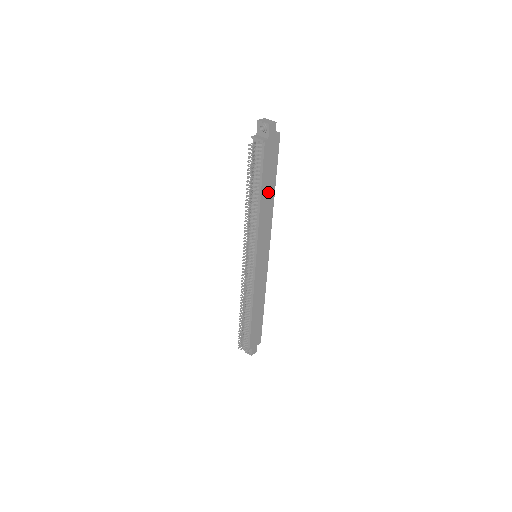
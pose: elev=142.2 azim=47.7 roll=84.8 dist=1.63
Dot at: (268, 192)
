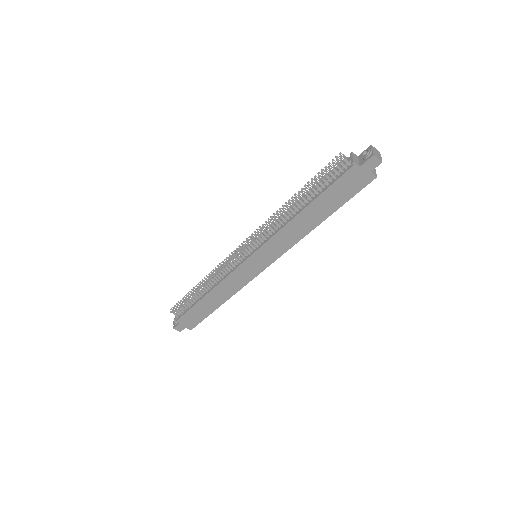
Dot at: (316, 214)
